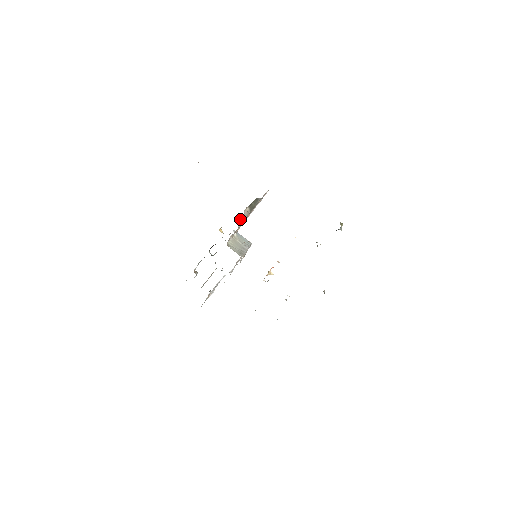
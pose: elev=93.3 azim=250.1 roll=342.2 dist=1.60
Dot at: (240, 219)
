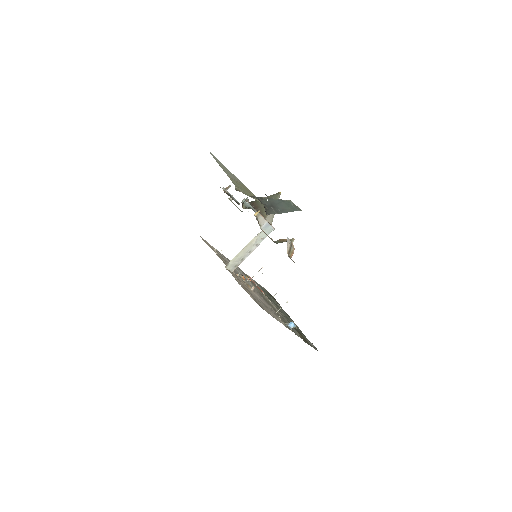
Dot at: occluded
